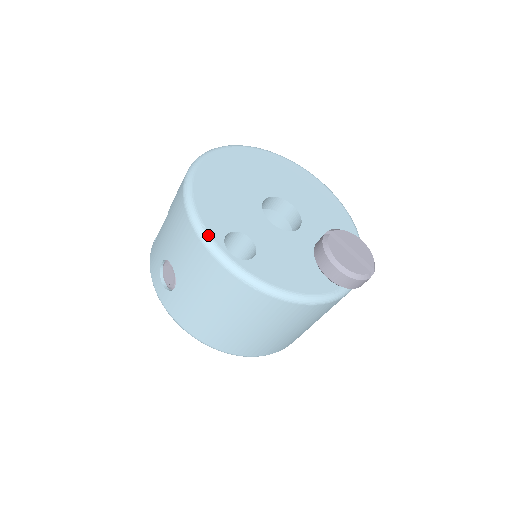
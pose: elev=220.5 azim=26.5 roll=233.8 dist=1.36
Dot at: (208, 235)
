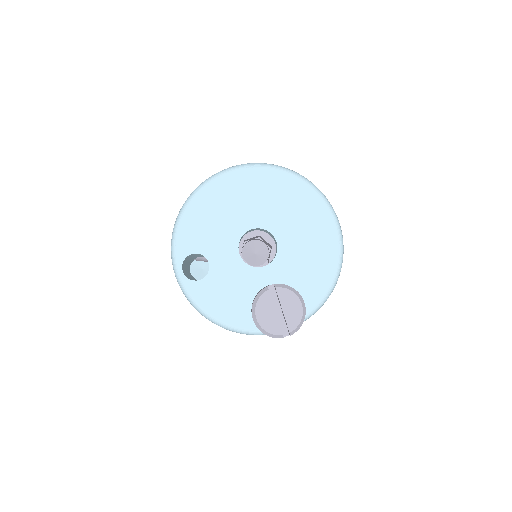
Dot at: (174, 251)
